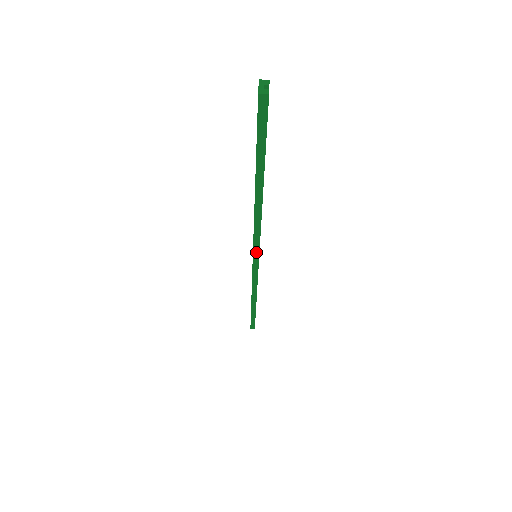
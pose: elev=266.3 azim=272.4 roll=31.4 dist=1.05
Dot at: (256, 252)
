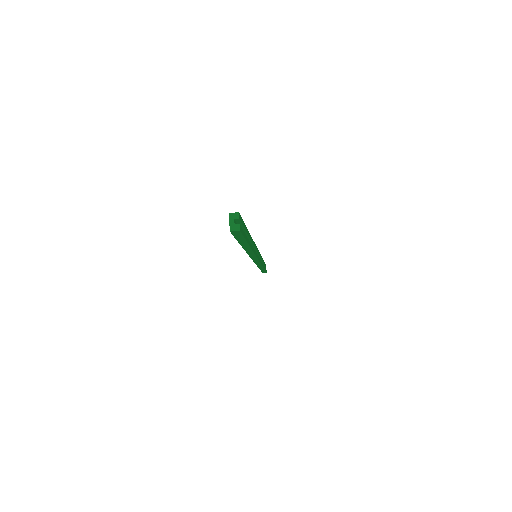
Dot at: (255, 259)
